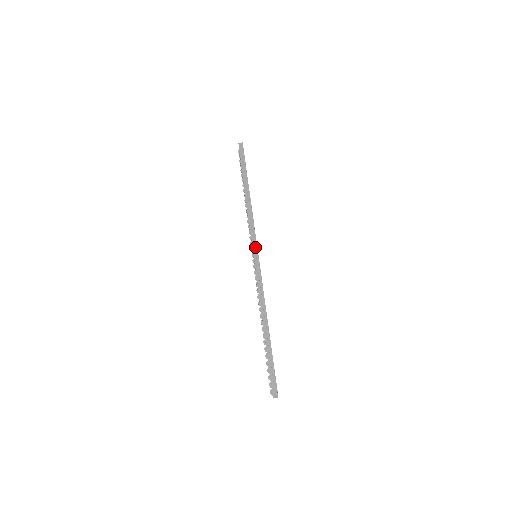
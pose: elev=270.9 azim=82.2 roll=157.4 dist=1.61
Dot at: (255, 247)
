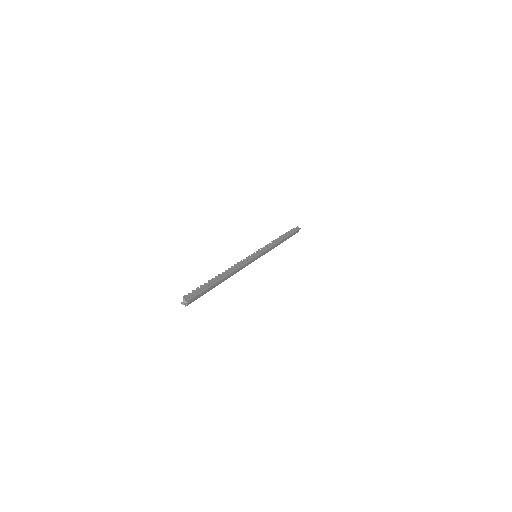
Dot at: (260, 252)
